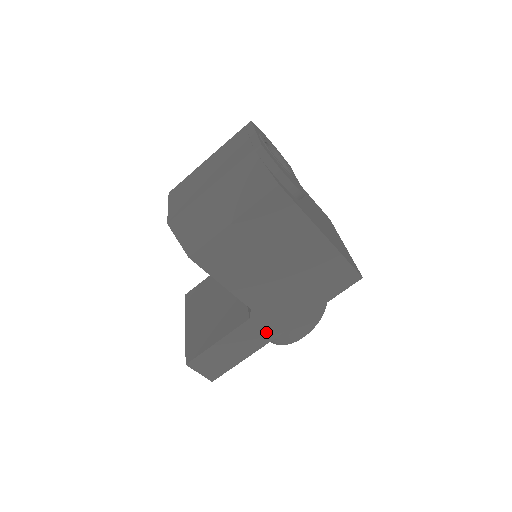
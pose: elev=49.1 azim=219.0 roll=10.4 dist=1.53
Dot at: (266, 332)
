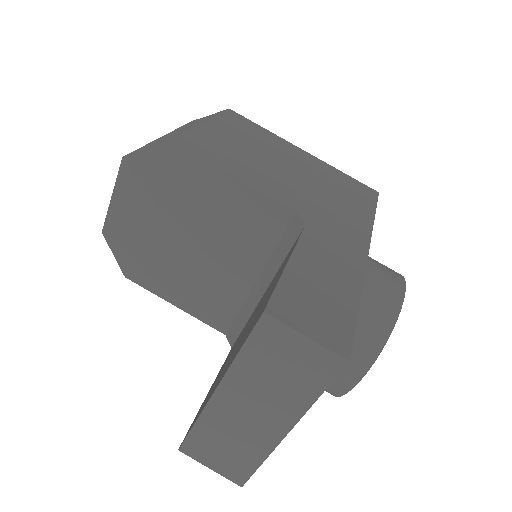
Dot at: (346, 248)
